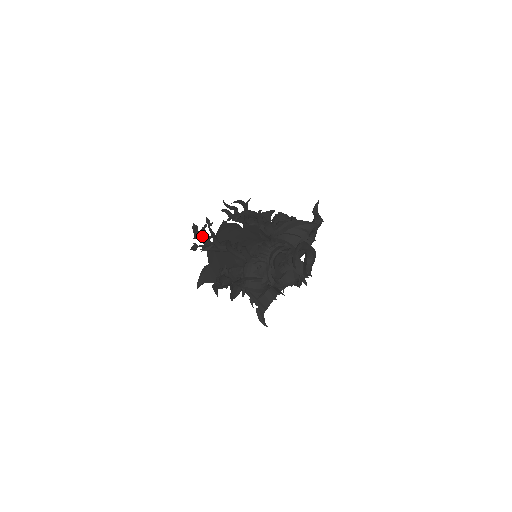
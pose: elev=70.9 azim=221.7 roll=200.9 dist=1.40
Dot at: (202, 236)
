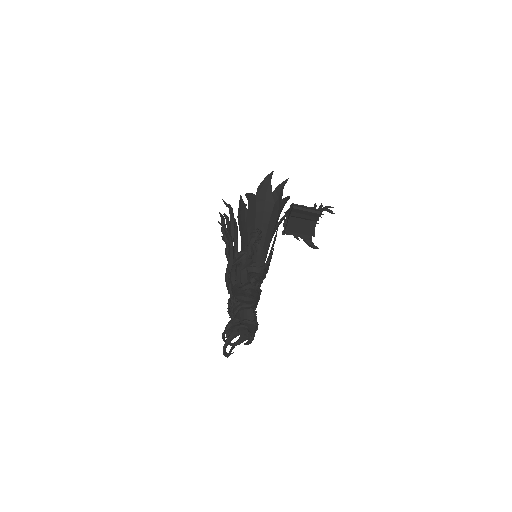
Dot at: (223, 236)
